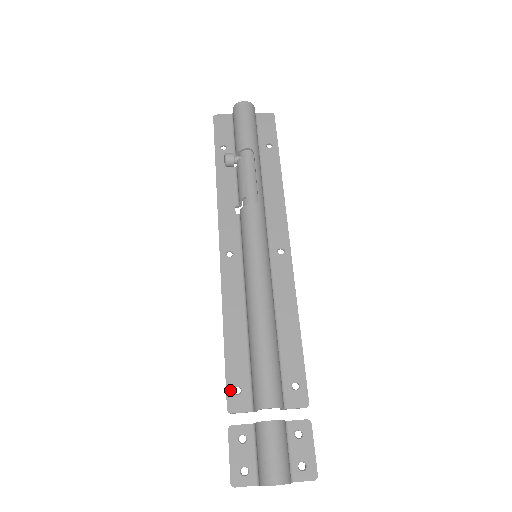
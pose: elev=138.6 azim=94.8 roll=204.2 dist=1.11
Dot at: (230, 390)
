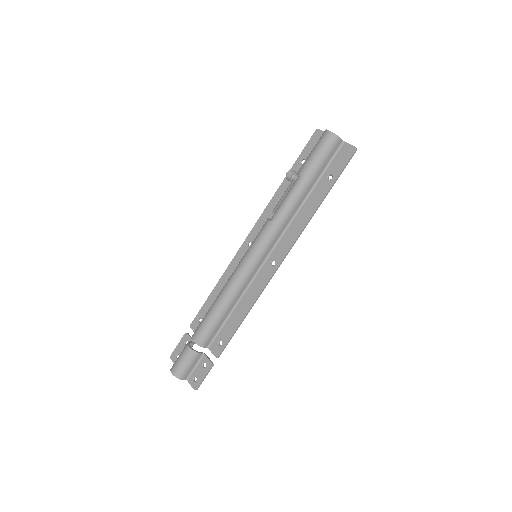
Dot at: (197, 317)
